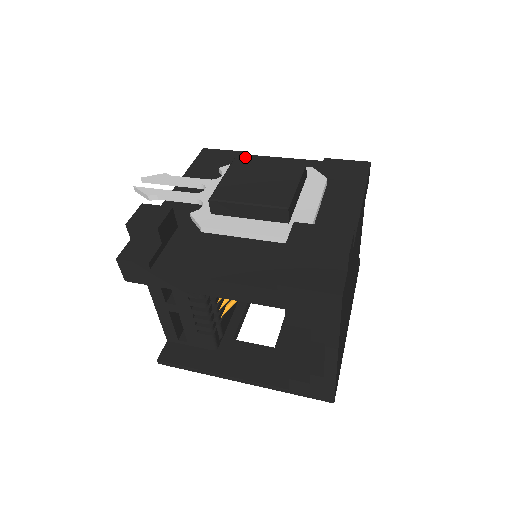
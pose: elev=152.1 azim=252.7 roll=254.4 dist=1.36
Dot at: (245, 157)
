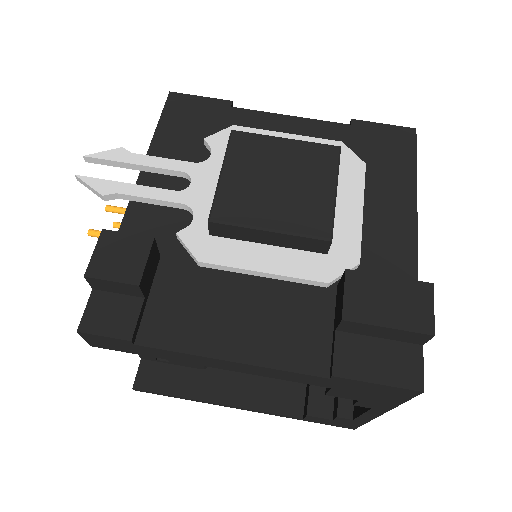
Dot at: (237, 113)
